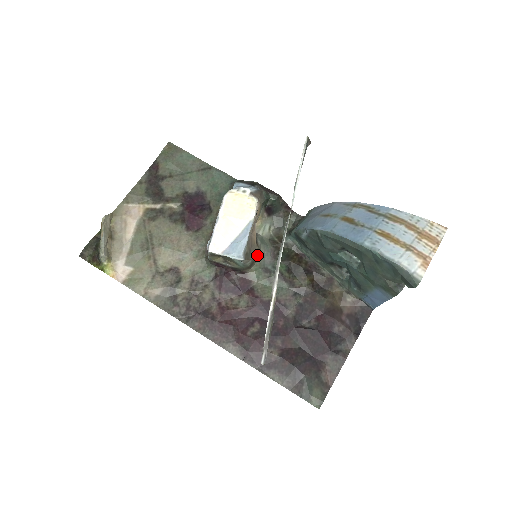
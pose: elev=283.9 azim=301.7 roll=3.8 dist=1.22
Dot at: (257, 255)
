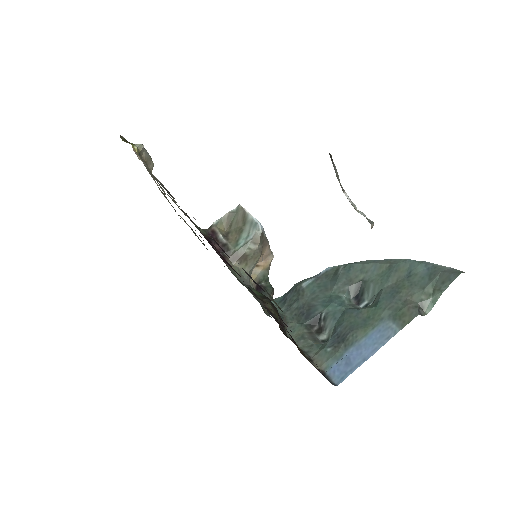
Dot at: (252, 262)
